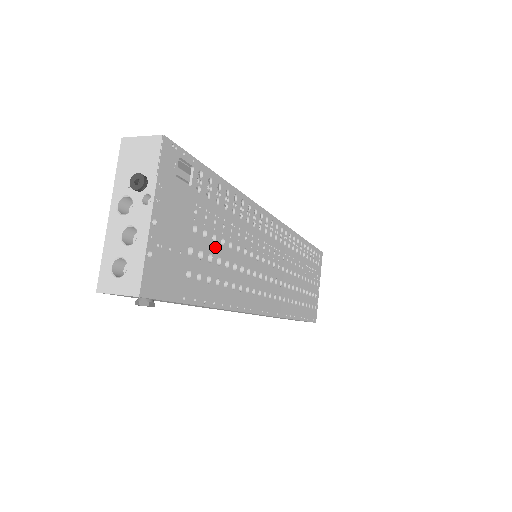
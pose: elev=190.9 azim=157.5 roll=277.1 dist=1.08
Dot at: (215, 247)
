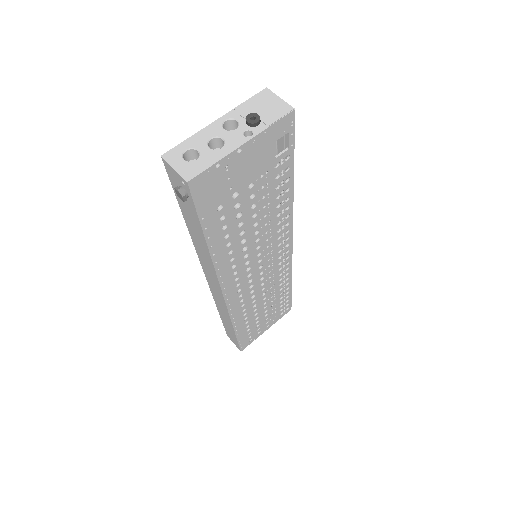
Dot at: (248, 213)
